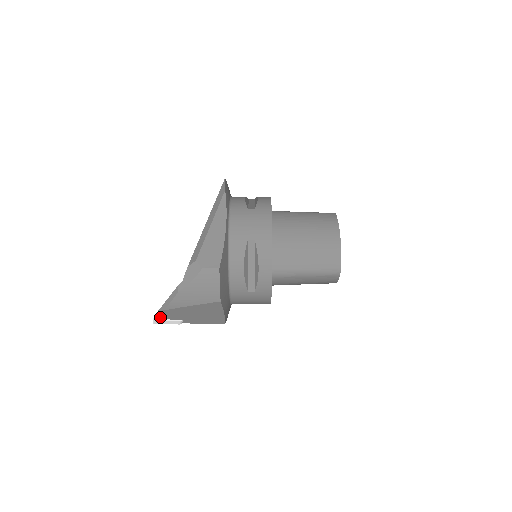
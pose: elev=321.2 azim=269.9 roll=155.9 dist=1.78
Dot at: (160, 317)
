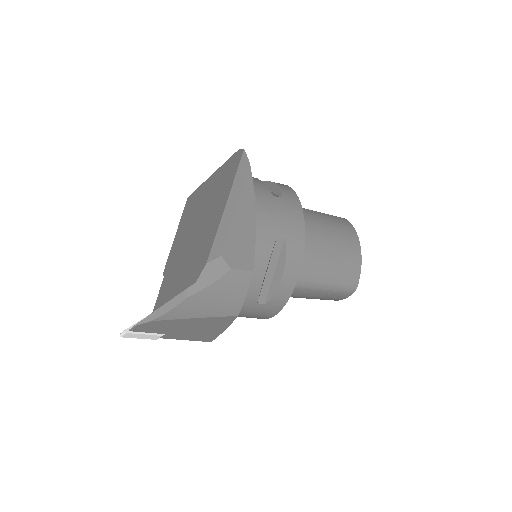
Dot at: (137, 329)
